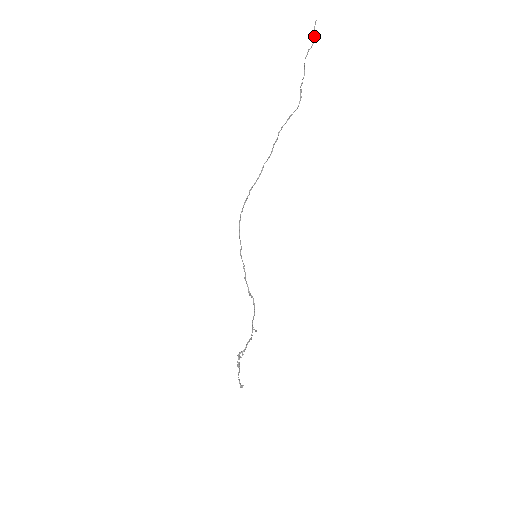
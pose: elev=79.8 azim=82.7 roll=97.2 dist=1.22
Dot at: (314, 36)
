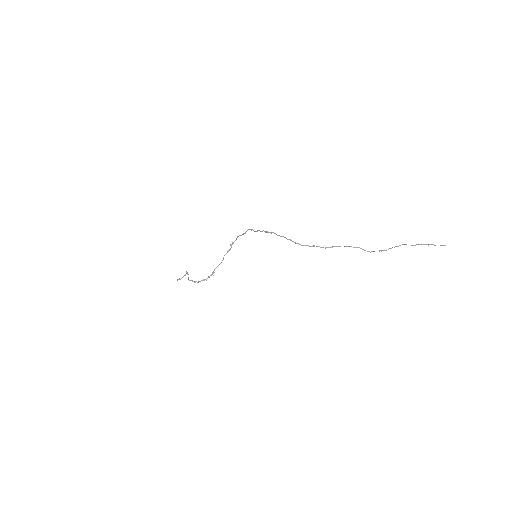
Dot at: occluded
